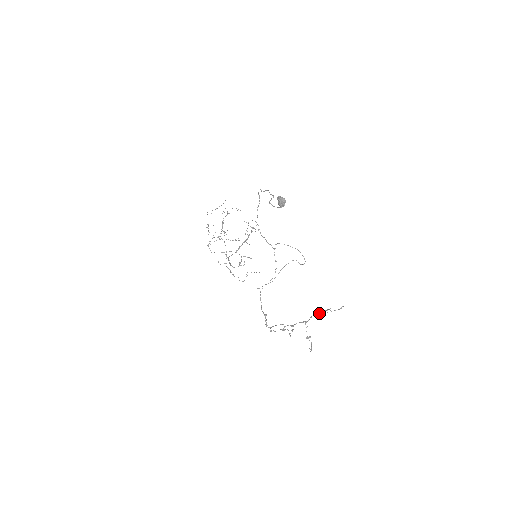
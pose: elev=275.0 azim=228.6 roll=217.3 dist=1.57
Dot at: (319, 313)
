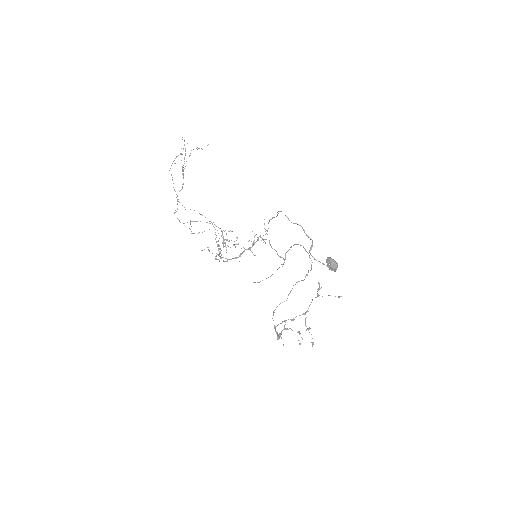
Dot at: occluded
